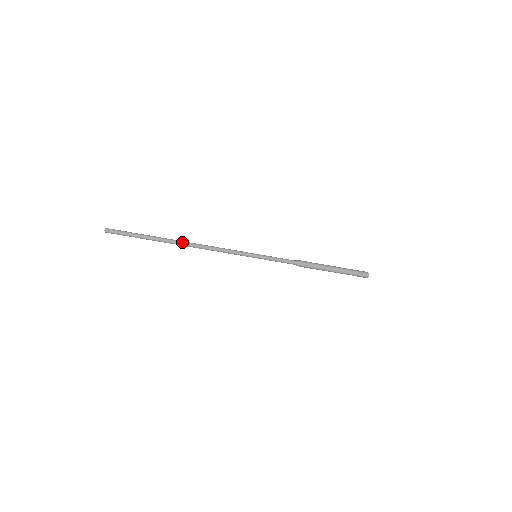
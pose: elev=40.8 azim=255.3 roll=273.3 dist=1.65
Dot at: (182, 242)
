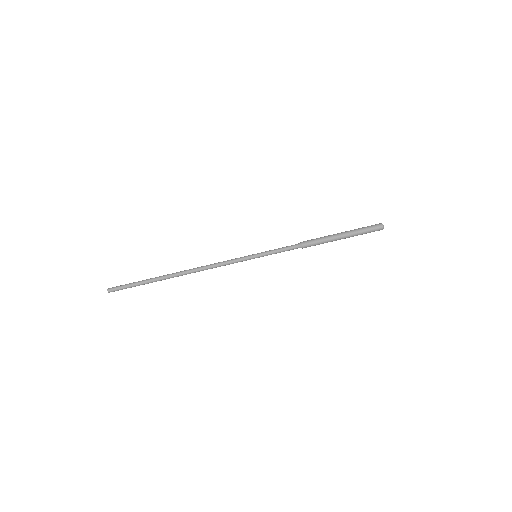
Dot at: (180, 273)
